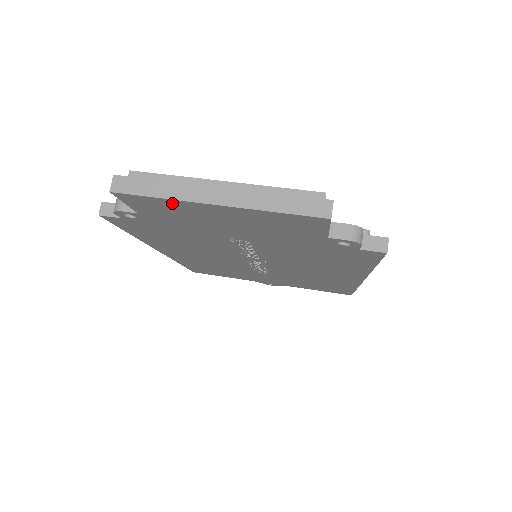
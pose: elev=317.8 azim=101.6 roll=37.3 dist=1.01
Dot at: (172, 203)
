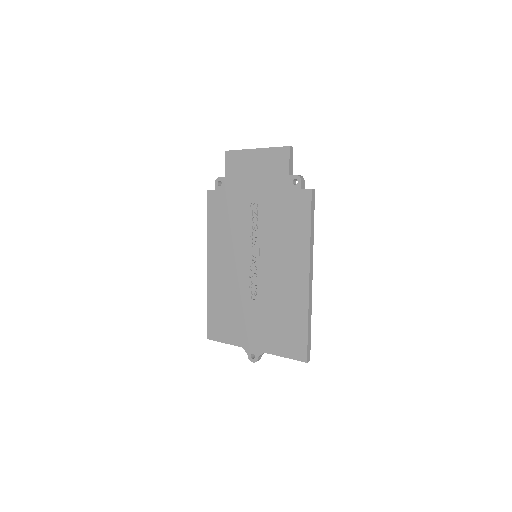
Dot at: (242, 154)
